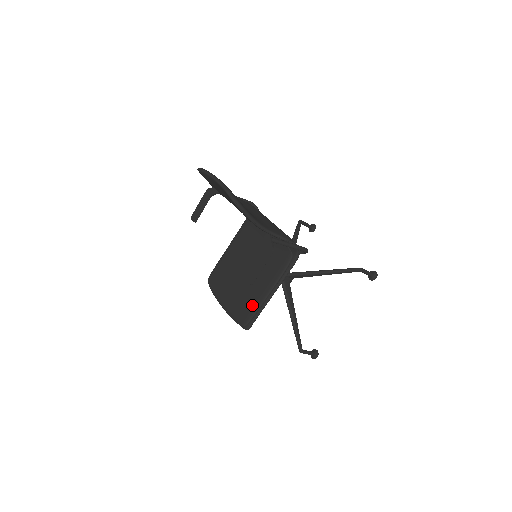
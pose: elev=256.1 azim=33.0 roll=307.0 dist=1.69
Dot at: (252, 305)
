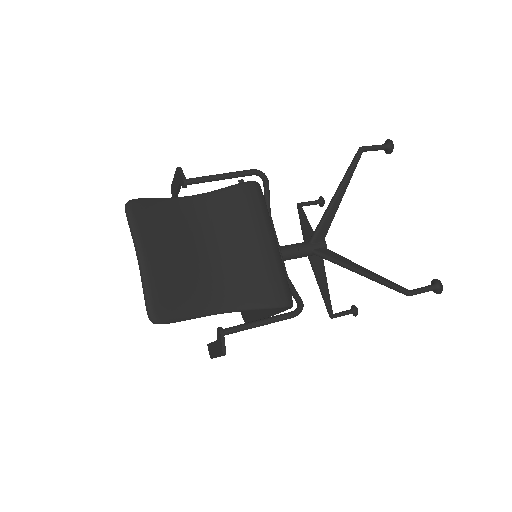
Dot at: (249, 311)
